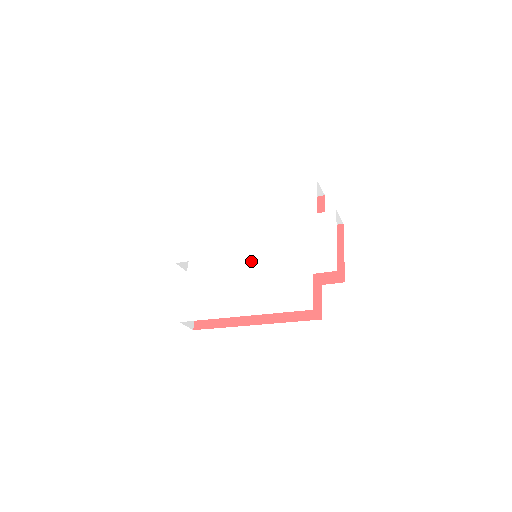
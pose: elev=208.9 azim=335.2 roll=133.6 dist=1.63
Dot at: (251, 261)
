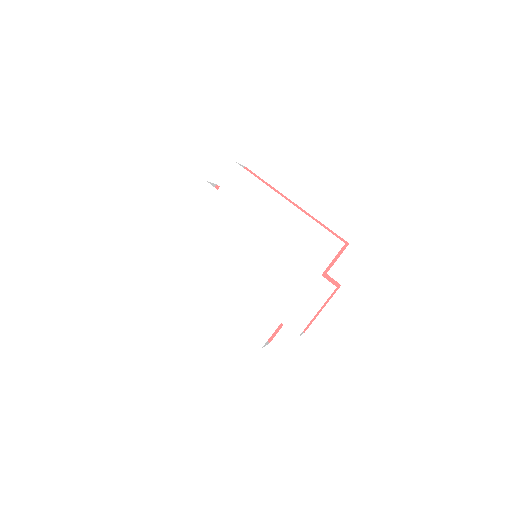
Dot at: (246, 267)
